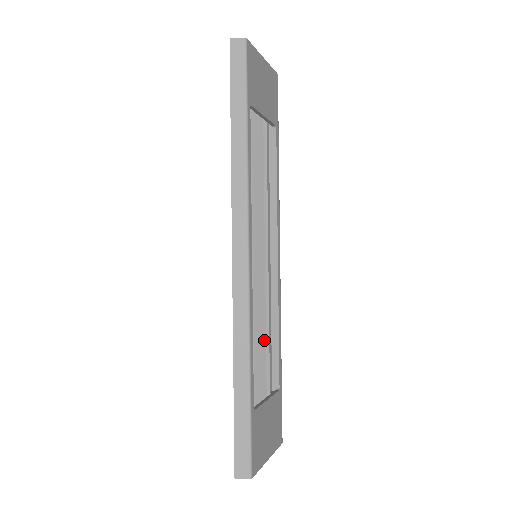
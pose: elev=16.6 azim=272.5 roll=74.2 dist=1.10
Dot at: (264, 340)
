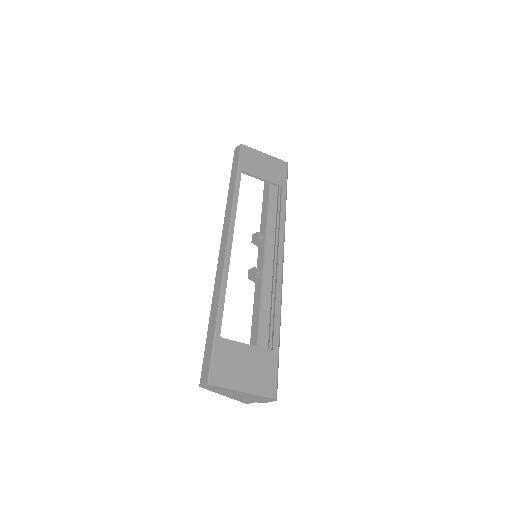
Dot at: (269, 319)
